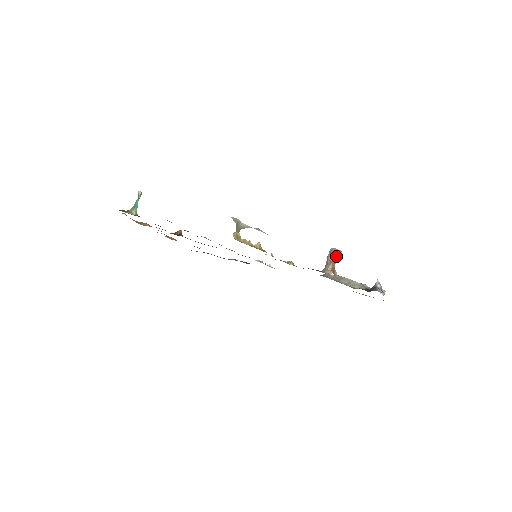
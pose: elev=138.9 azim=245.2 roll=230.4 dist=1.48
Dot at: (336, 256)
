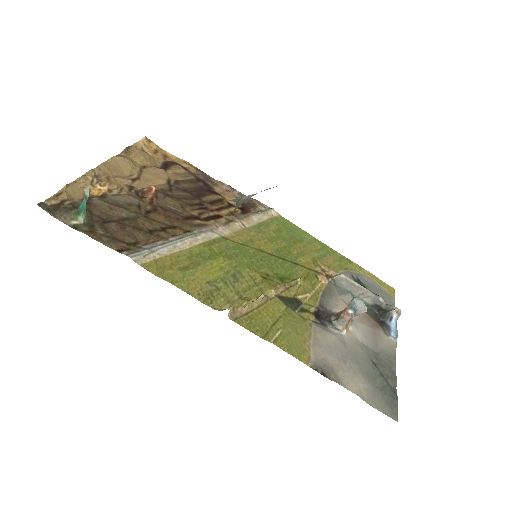
Dot at: (357, 315)
